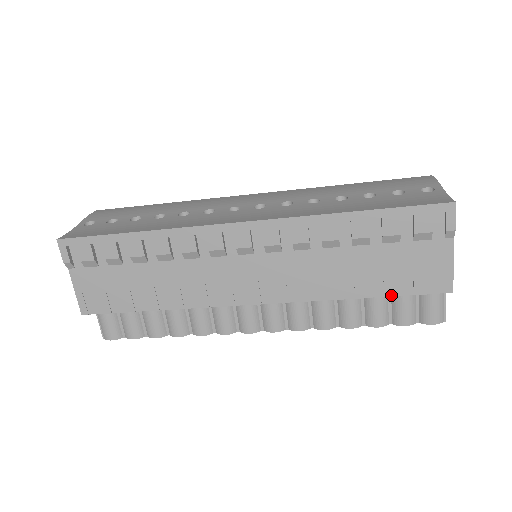
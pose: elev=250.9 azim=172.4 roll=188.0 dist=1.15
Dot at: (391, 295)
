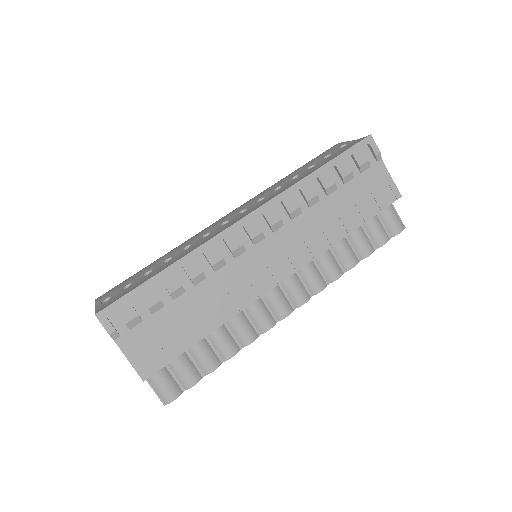
Dot at: (369, 219)
